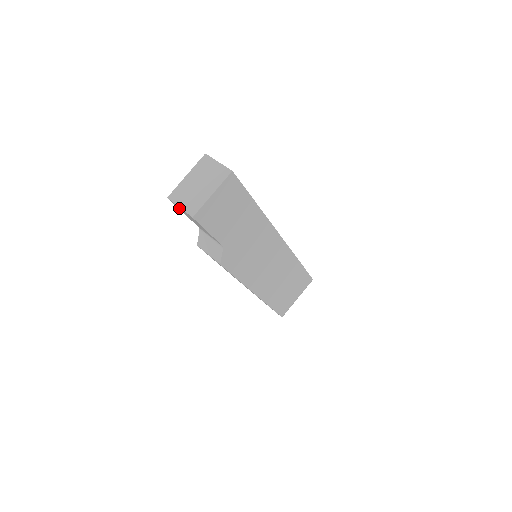
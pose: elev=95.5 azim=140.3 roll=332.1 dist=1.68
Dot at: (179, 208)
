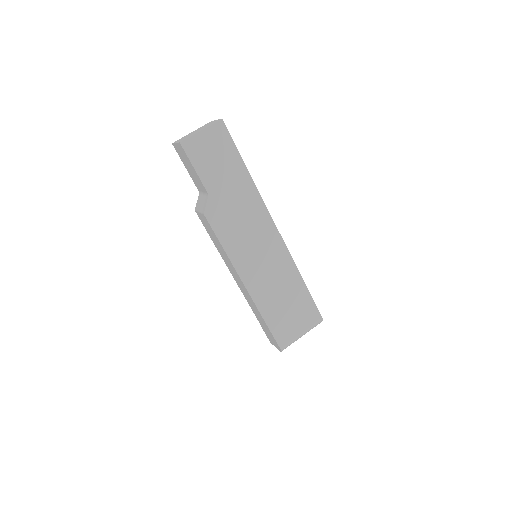
Dot at: (179, 153)
